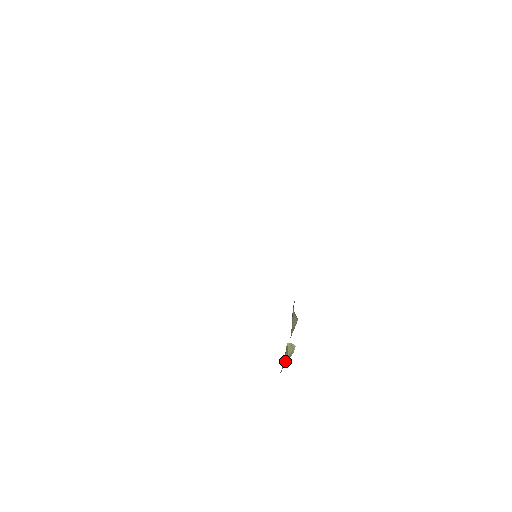
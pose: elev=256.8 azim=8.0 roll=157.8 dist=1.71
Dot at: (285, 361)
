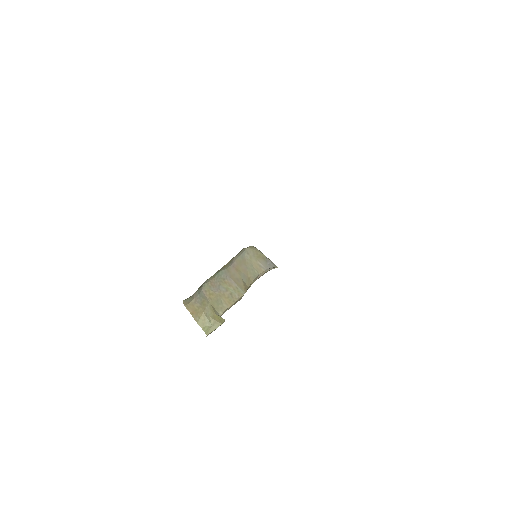
Dot at: (203, 318)
